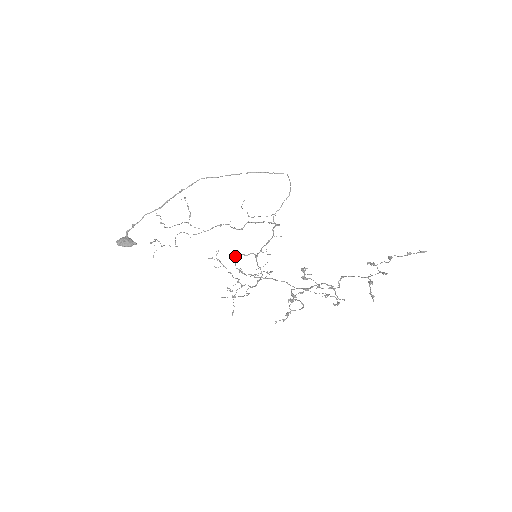
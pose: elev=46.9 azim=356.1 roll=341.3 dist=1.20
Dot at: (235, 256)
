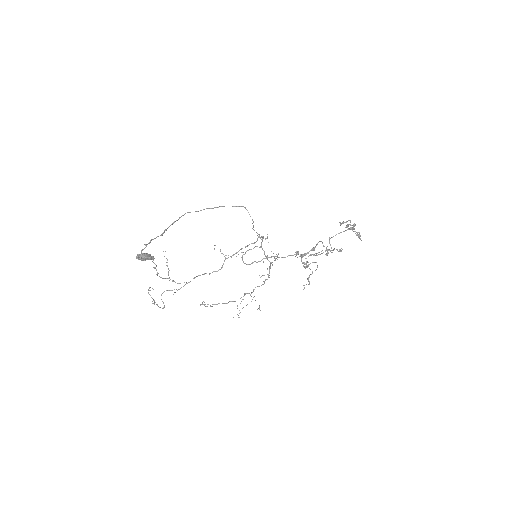
Dot at: (241, 257)
